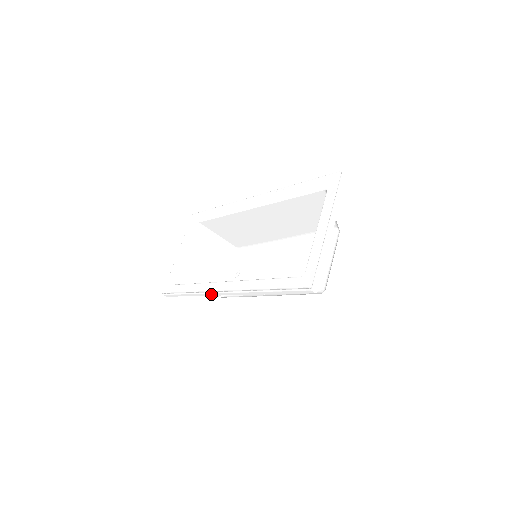
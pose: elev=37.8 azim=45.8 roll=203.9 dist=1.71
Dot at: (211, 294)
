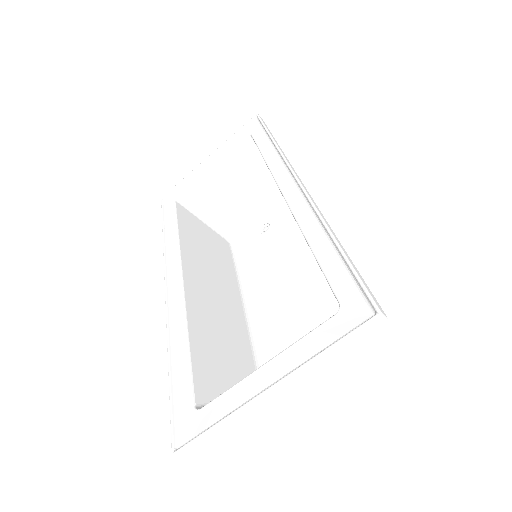
Dot at: (166, 268)
